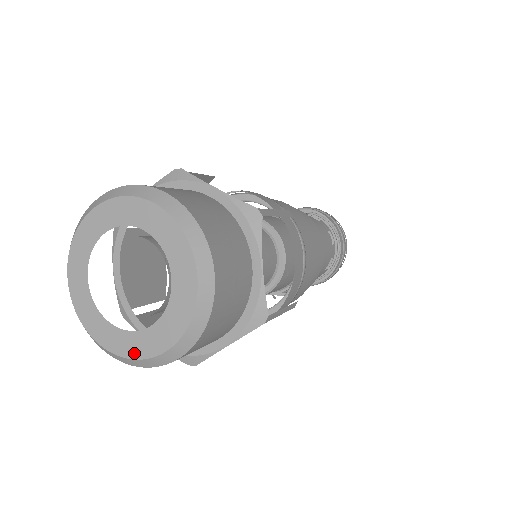
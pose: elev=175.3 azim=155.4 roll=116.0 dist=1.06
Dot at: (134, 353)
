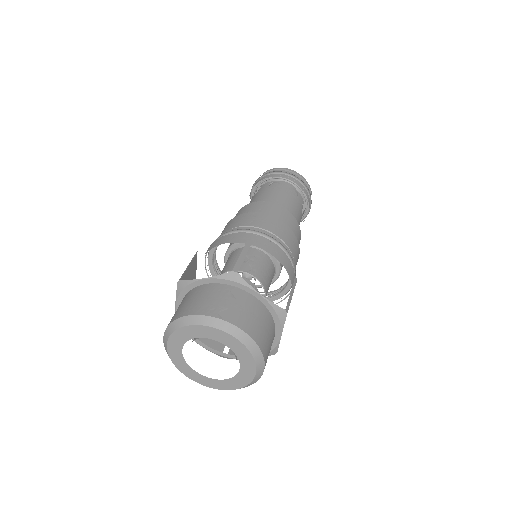
Dot at: (208, 385)
